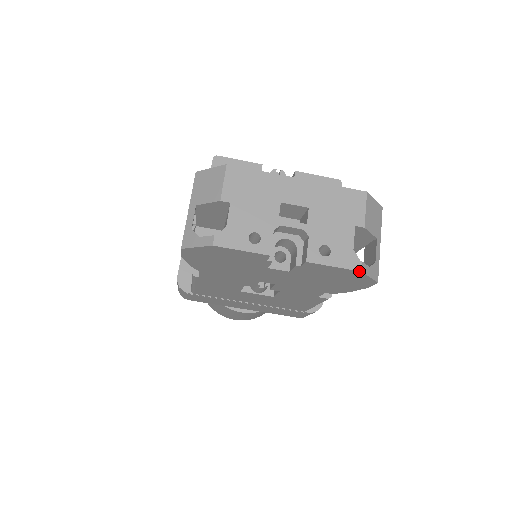
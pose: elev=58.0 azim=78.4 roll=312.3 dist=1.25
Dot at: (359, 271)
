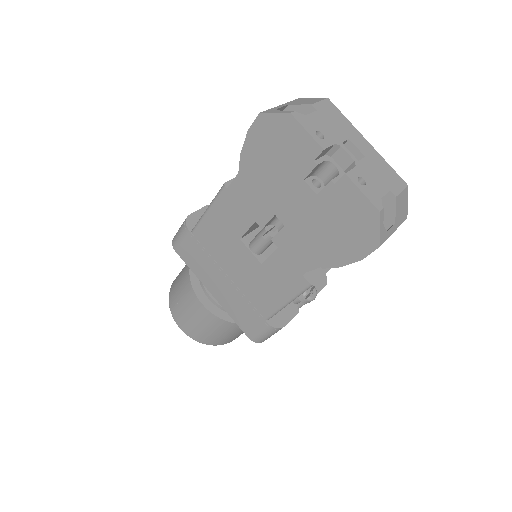
Dot at: (378, 210)
